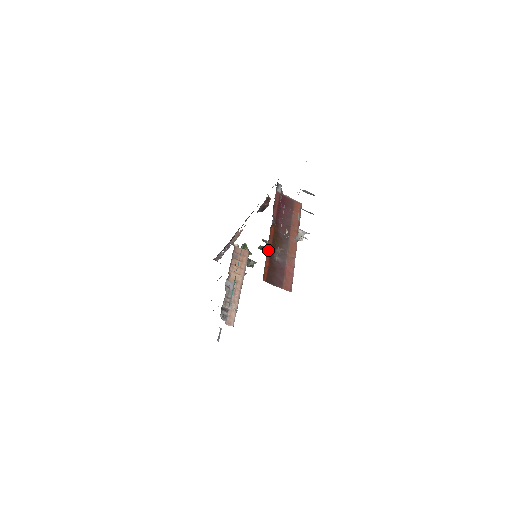
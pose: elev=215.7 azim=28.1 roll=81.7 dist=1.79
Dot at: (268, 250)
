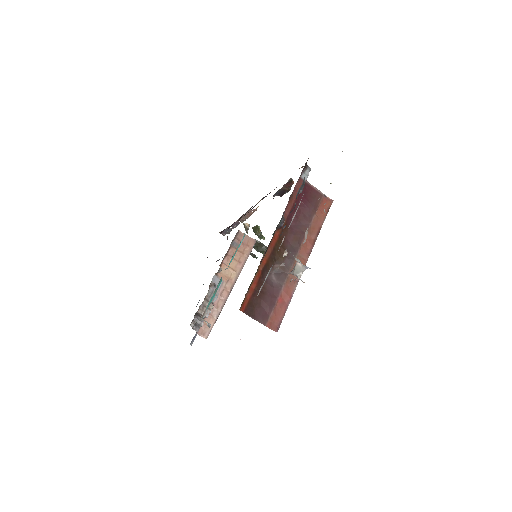
Dot at: (261, 265)
